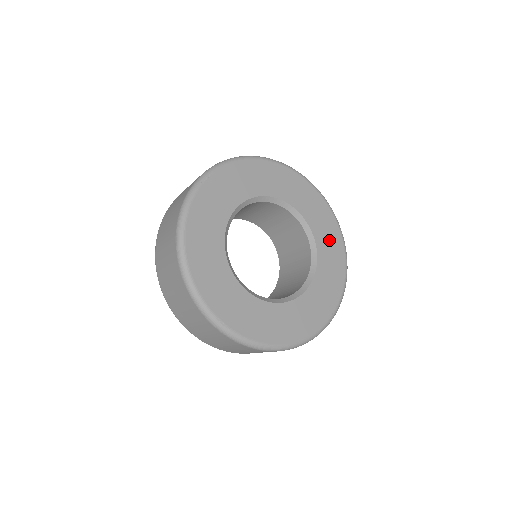
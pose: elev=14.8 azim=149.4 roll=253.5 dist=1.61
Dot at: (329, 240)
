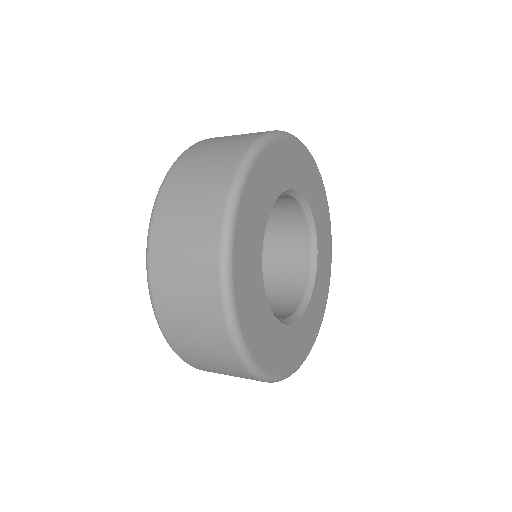
Dot at: (322, 285)
